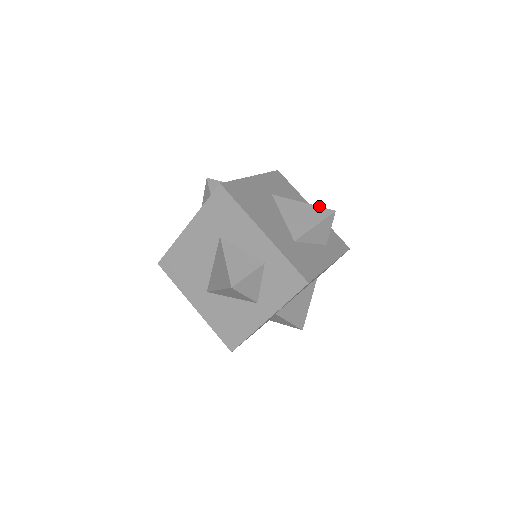
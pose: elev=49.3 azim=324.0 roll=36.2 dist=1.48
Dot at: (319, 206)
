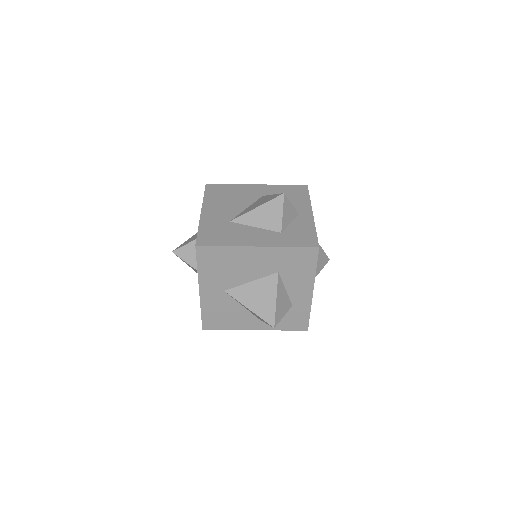
Dot at: (325, 253)
